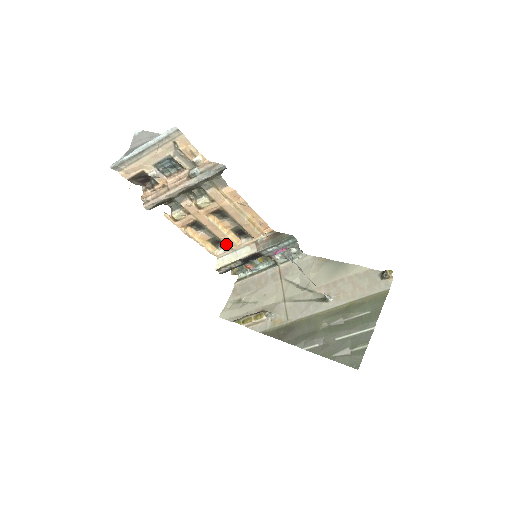
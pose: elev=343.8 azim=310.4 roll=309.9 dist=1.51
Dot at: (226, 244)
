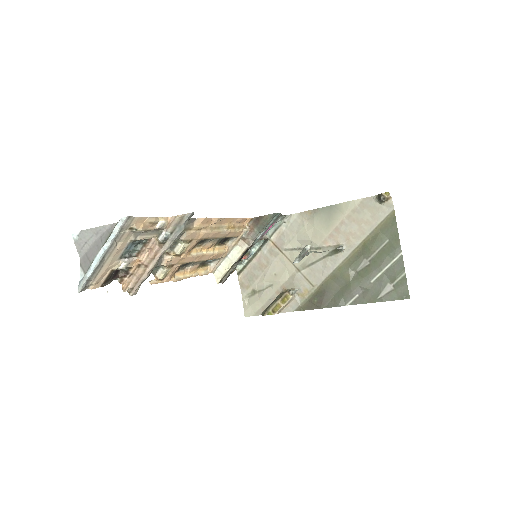
Dot at: occluded
